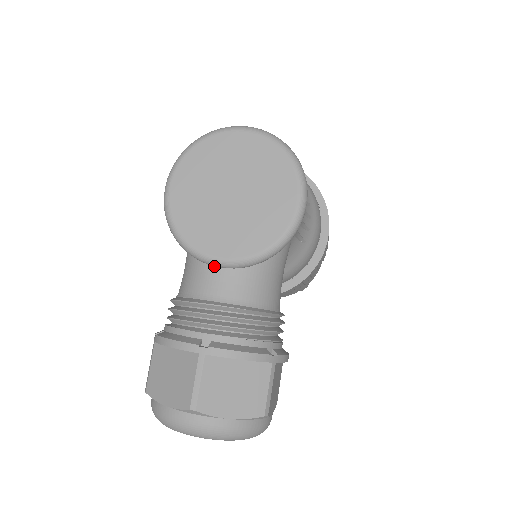
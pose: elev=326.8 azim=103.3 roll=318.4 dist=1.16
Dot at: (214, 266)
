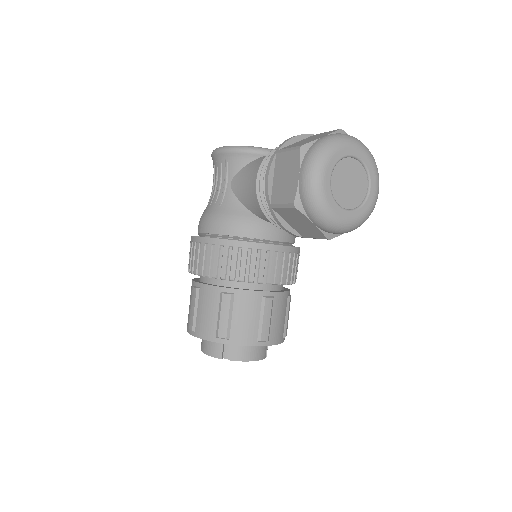
Dot at: occluded
